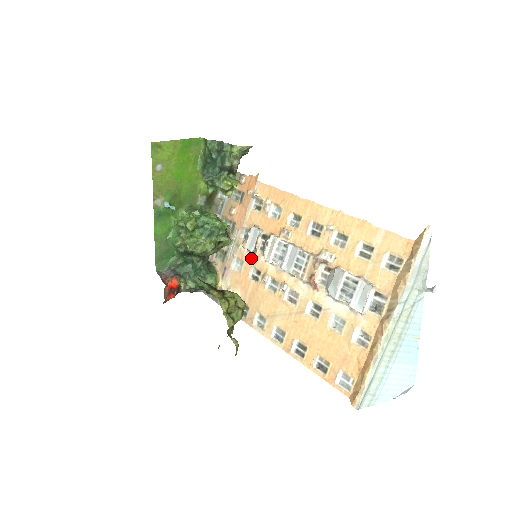
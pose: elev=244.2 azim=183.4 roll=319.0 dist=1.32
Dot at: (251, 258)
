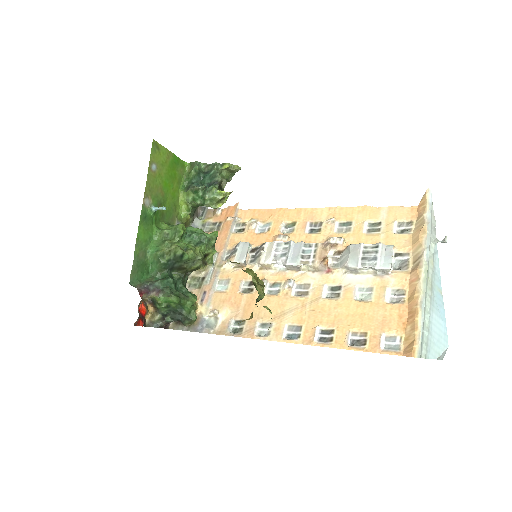
Dot at: (240, 273)
